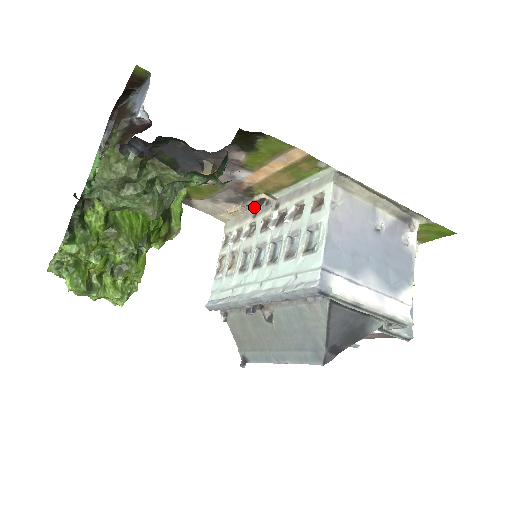
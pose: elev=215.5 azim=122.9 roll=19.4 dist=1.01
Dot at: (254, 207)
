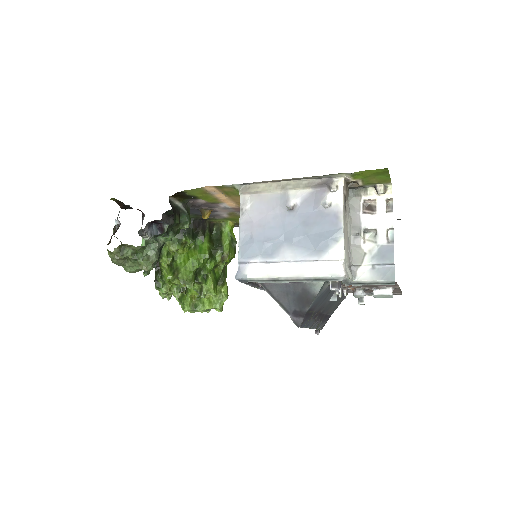
Dot at: occluded
